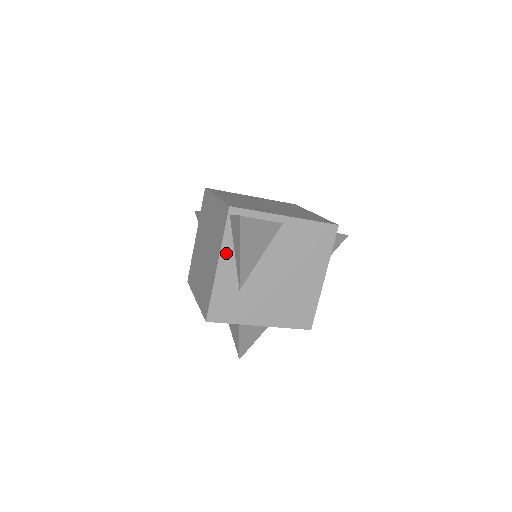
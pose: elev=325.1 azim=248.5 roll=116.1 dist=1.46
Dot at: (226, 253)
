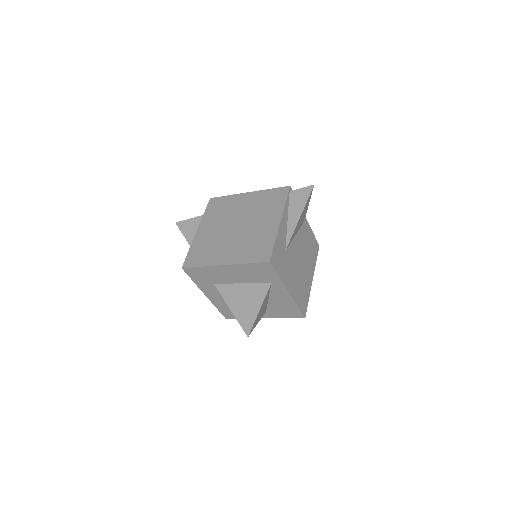
Dot at: (285, 216)
